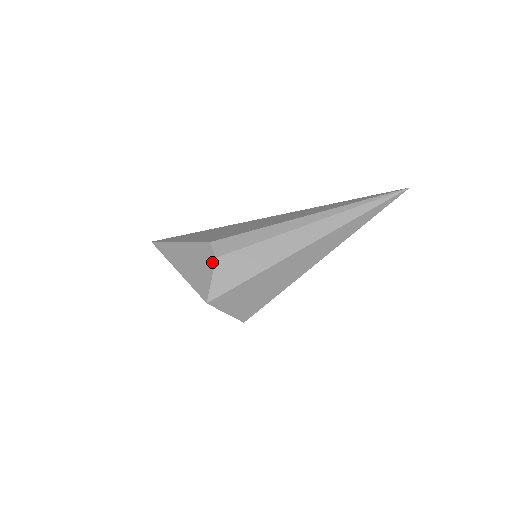
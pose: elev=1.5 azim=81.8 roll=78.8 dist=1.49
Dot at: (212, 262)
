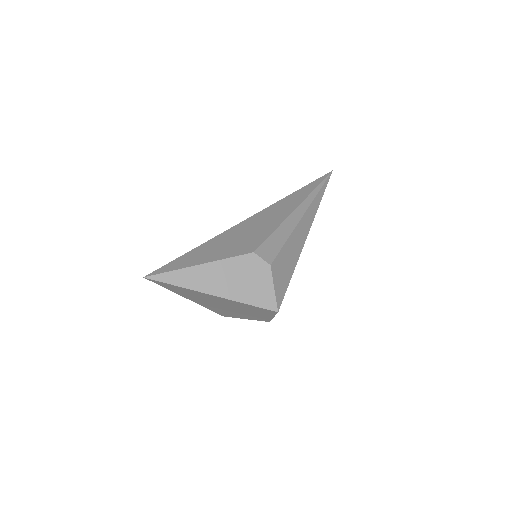
Dot at: (267, 271)
